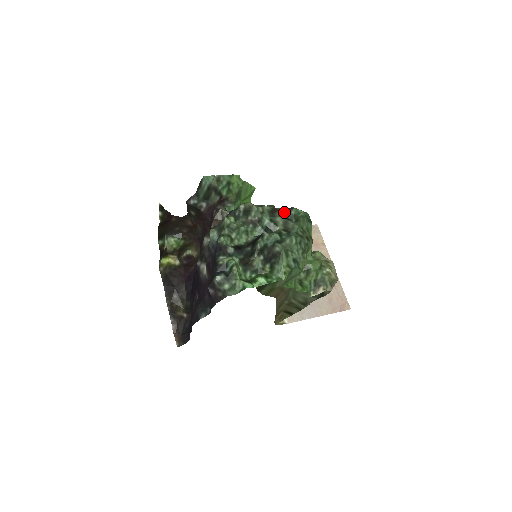
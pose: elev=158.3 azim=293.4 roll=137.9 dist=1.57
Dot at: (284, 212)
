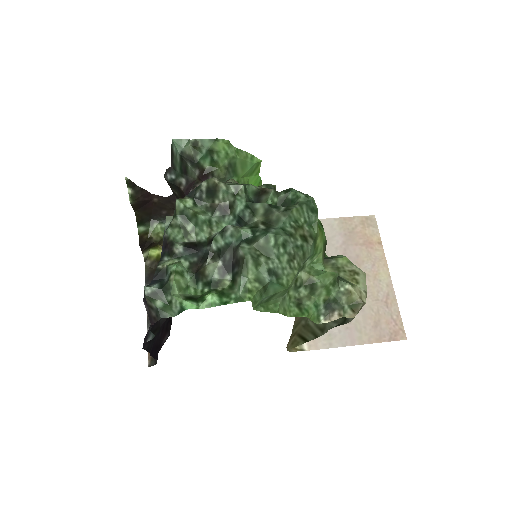
Dot at: (276, 195)
